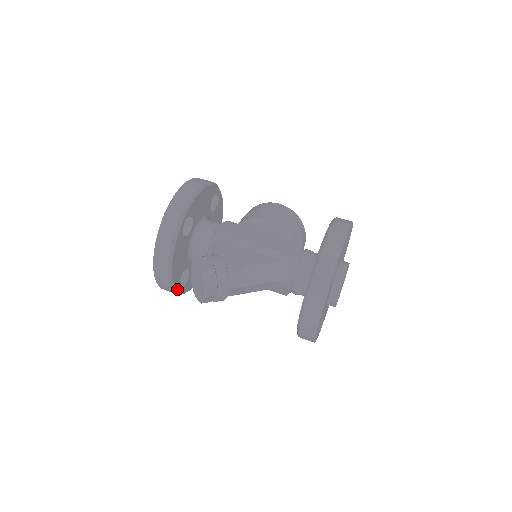
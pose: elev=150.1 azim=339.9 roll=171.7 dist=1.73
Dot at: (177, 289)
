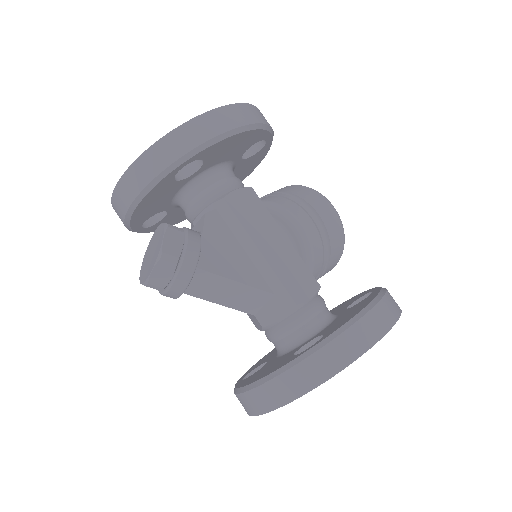
Dot at: (135, 229)
